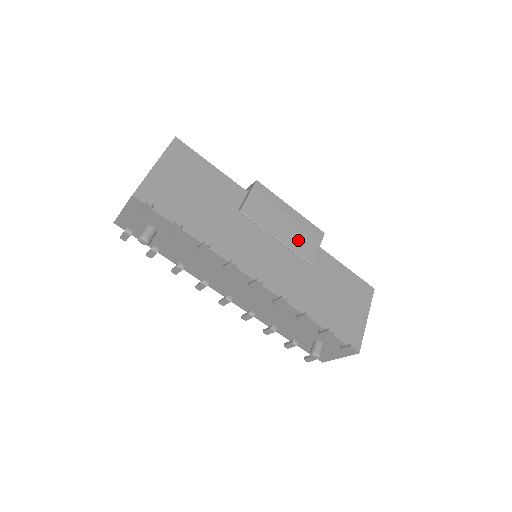
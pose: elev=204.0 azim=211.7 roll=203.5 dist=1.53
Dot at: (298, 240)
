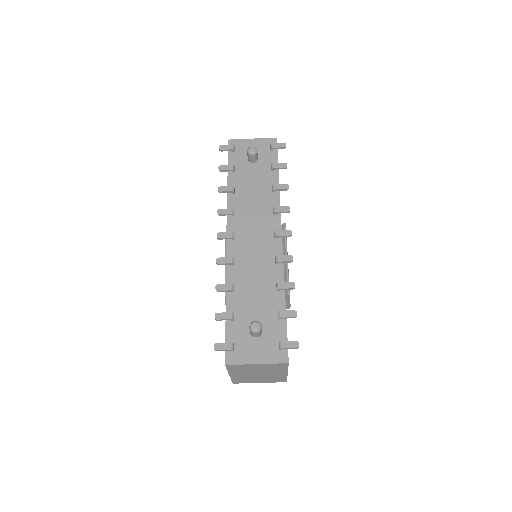
Dot at: occluded
